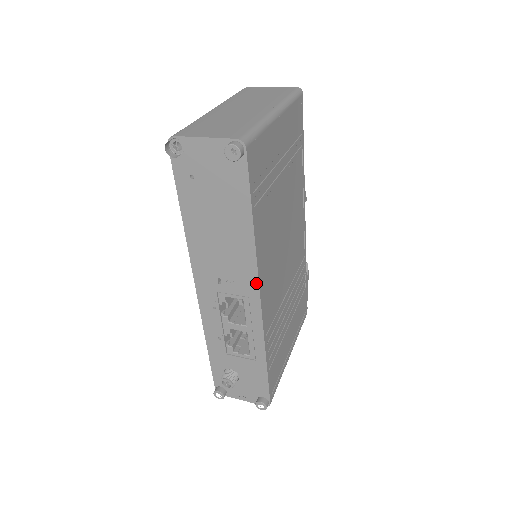
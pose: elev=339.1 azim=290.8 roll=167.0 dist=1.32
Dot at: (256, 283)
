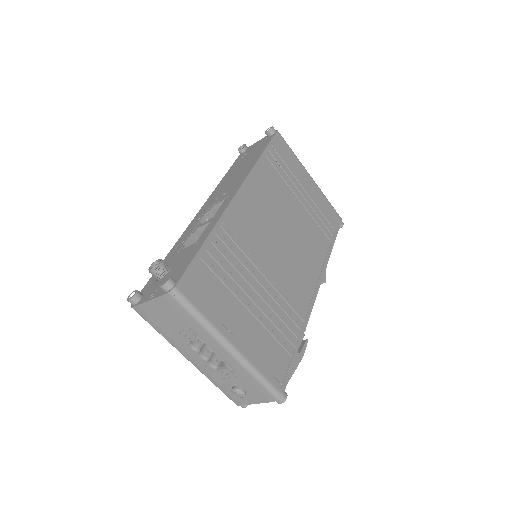
Dot at: (241, 183)
